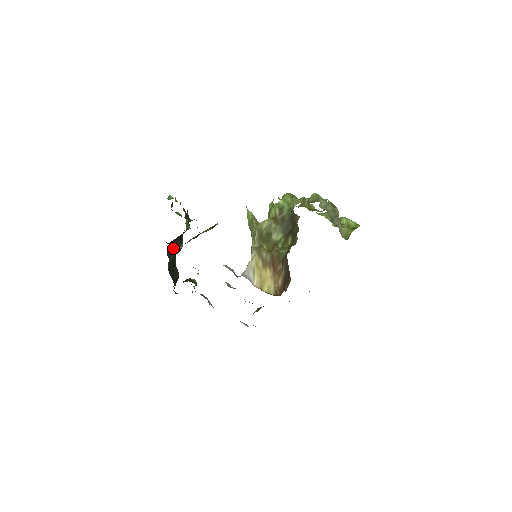
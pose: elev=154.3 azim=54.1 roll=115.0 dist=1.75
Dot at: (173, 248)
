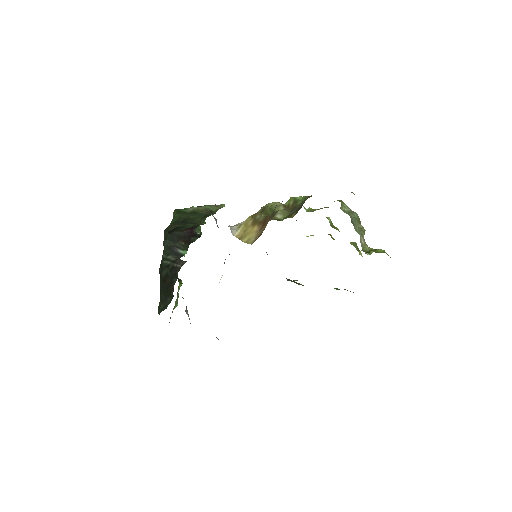
Dot at: (174, 246)
